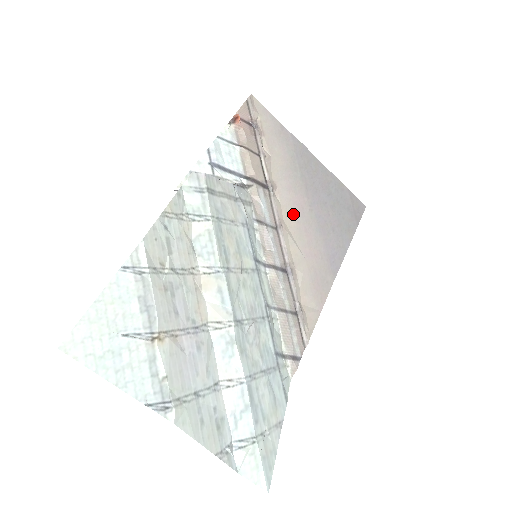
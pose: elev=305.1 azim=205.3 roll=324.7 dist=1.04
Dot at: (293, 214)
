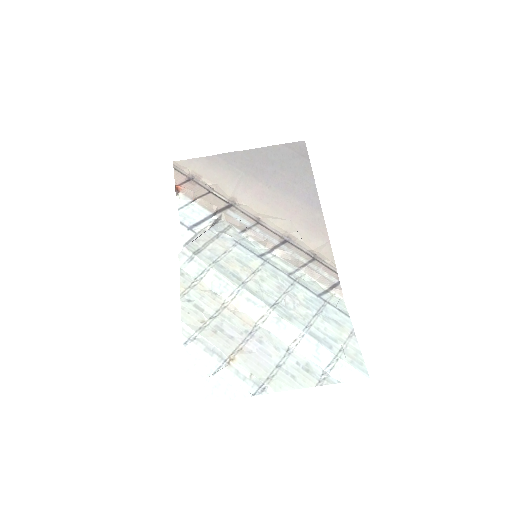
Dot at: (260, 203)
